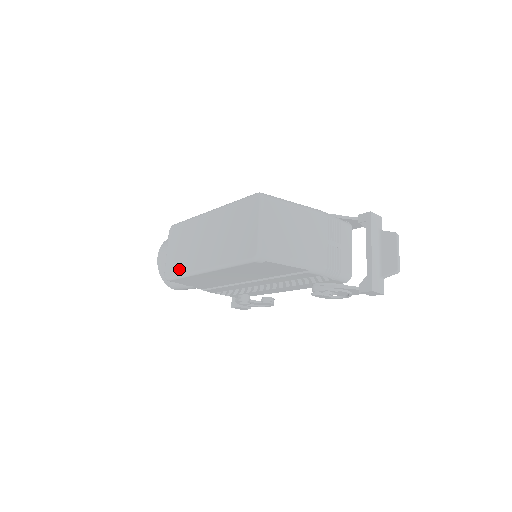
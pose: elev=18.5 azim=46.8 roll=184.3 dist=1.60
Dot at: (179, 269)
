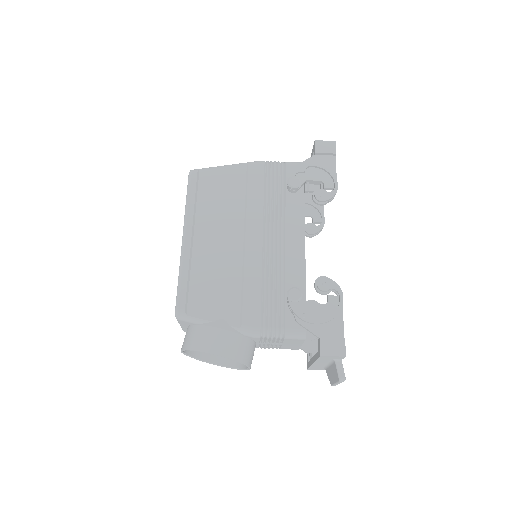
Dot at: occluded
